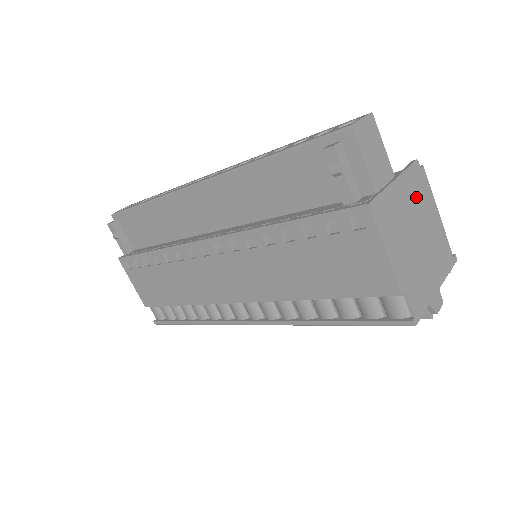
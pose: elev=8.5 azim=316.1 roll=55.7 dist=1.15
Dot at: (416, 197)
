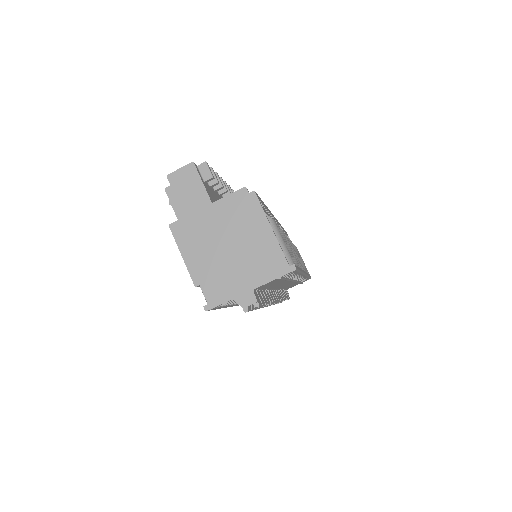
Dot at: (235, 217)
